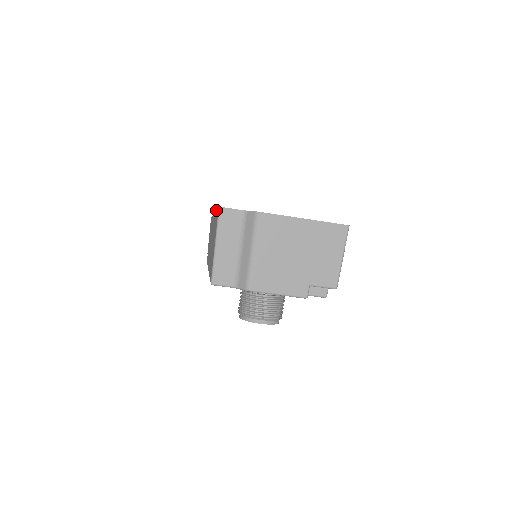
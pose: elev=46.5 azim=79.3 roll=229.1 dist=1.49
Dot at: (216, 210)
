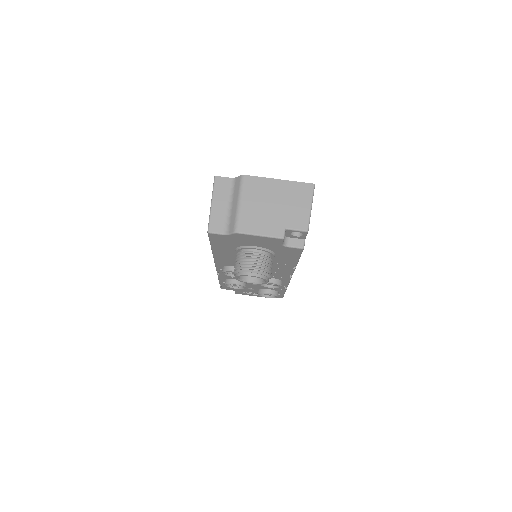
Dot at: occluded
